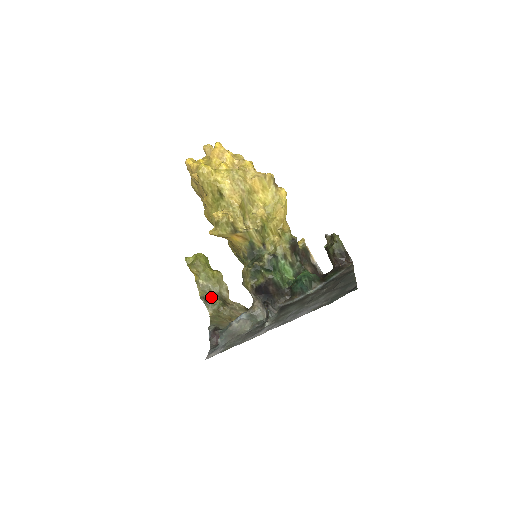
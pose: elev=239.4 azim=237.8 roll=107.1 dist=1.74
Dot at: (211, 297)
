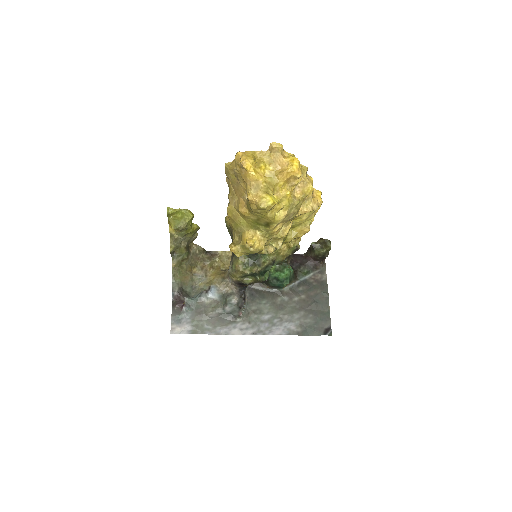
Dot at: (179, 248)
